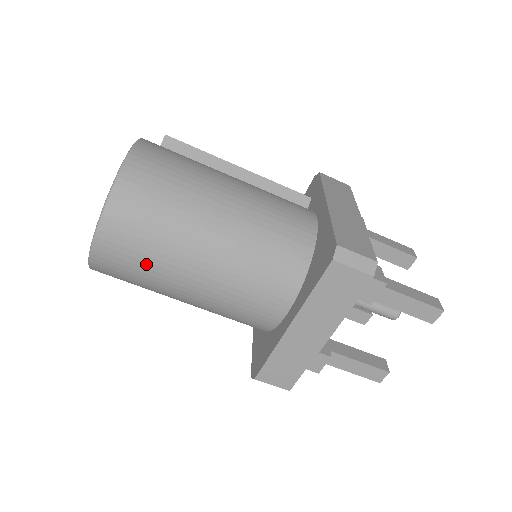
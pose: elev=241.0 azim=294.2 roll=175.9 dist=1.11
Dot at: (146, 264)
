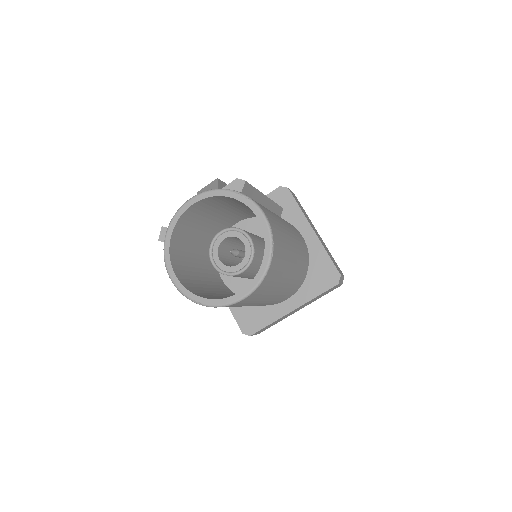
Dot at: (253, 302)
